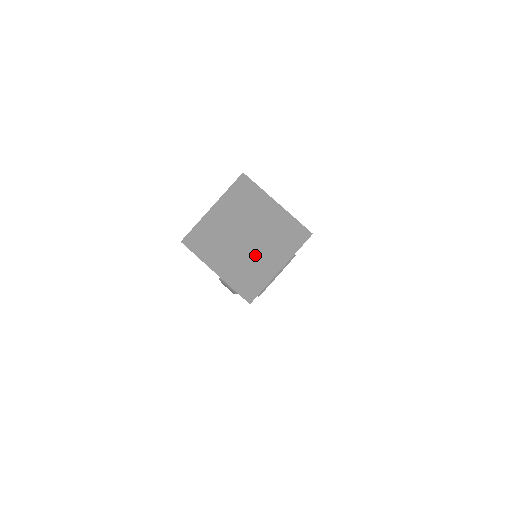
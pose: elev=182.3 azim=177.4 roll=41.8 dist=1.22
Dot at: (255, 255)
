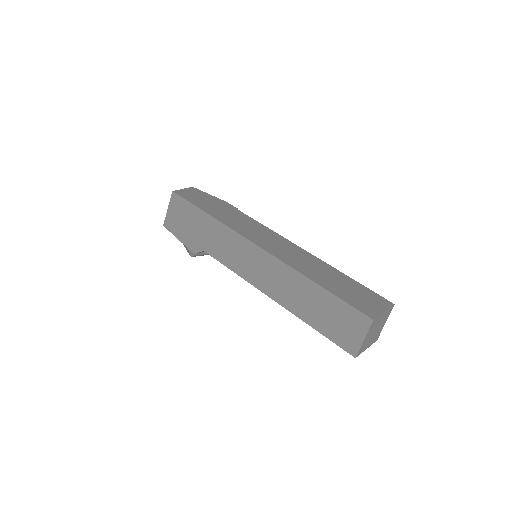
Dot at: (378, 330)
